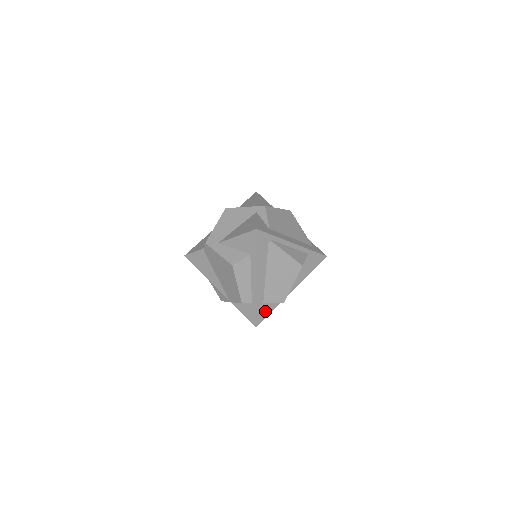
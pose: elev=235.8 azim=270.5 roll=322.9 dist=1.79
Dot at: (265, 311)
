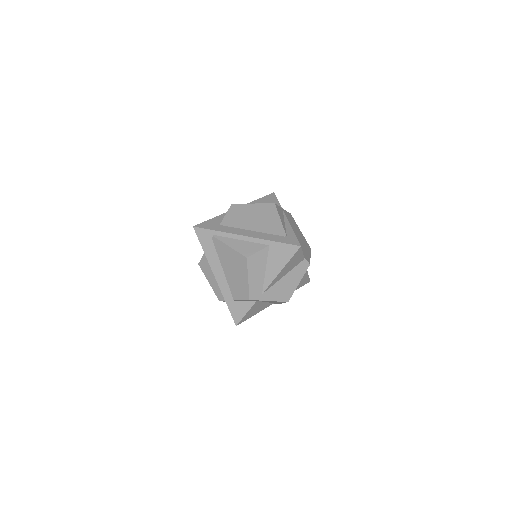
Dot at: (241, 309)
